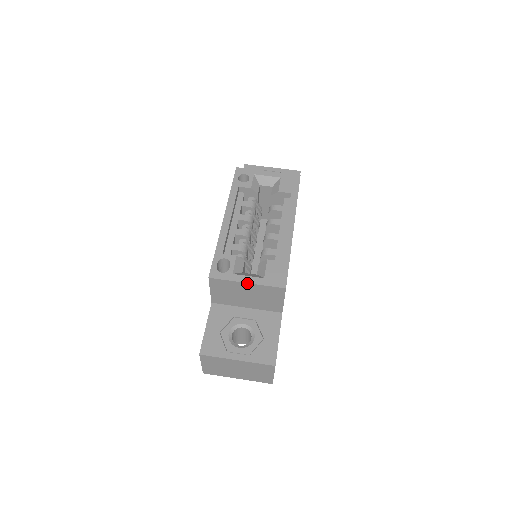
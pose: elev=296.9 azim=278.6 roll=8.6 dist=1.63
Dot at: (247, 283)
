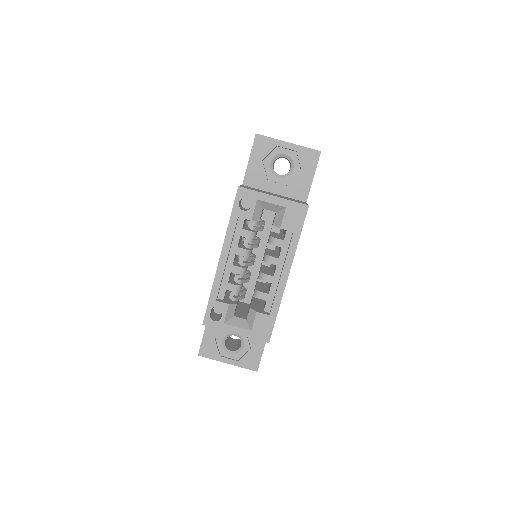
Dot at: occluded
